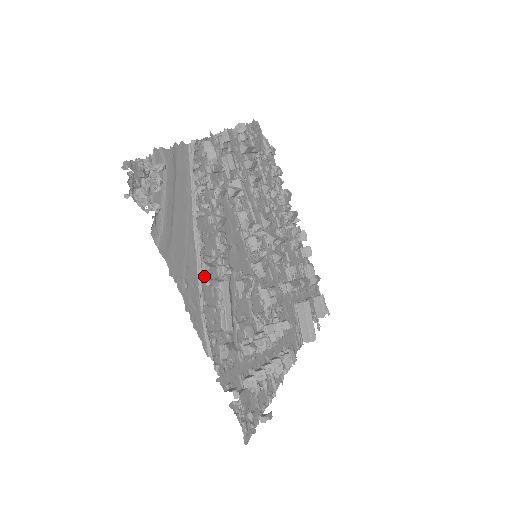
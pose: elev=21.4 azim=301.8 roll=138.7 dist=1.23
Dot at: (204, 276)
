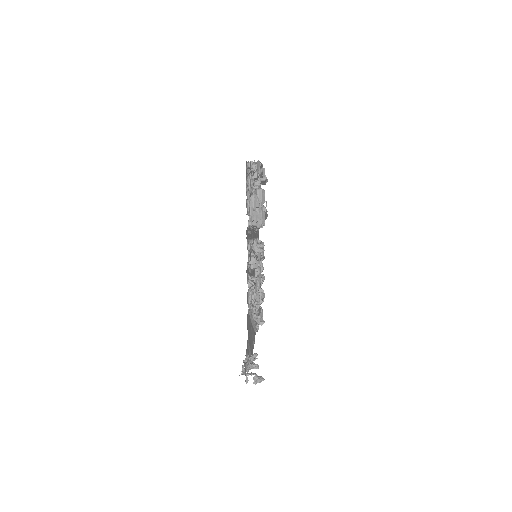
Dot at: occluded
